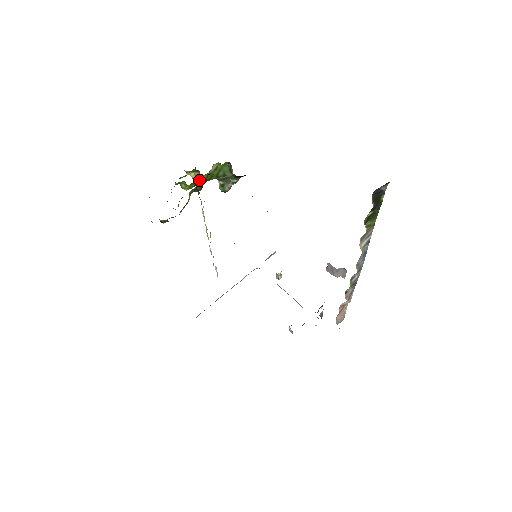
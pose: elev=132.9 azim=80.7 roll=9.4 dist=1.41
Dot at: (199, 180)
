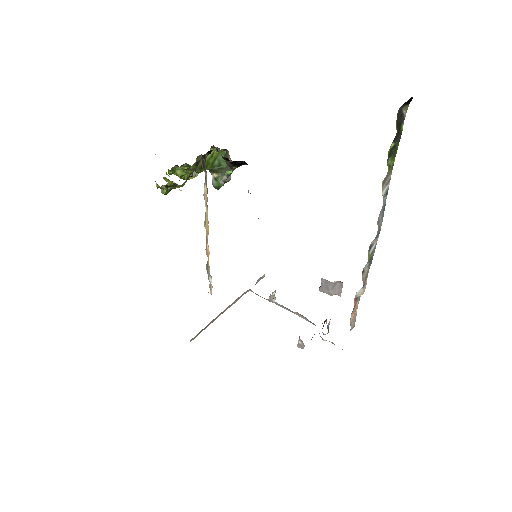
Dot at: (192, 173)
